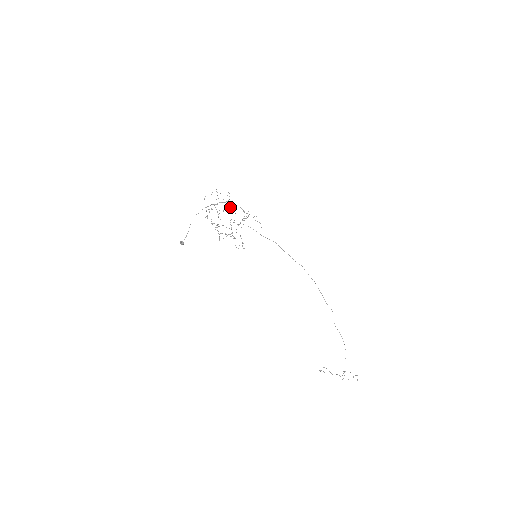
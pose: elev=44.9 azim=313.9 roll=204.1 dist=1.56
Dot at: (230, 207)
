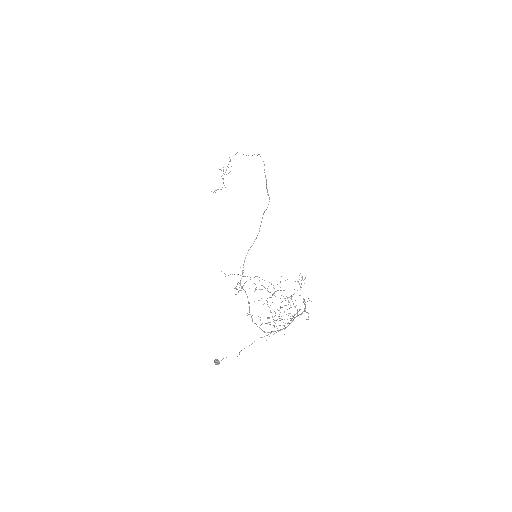
Dot at: occluded
